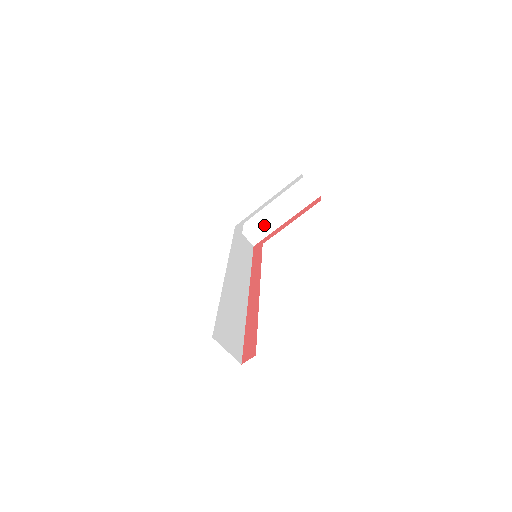
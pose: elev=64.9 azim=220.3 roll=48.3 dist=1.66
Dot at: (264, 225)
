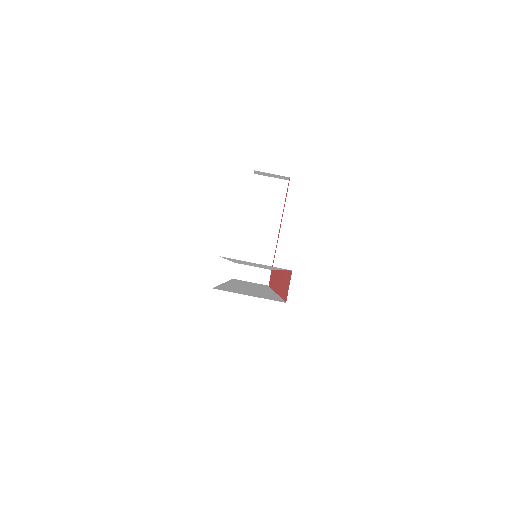
Dot at: (260, 254)
